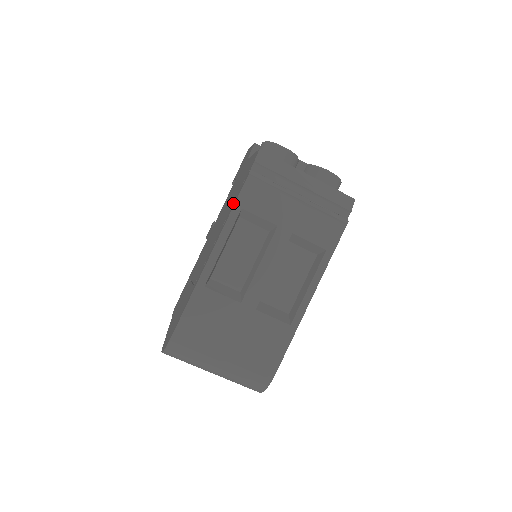
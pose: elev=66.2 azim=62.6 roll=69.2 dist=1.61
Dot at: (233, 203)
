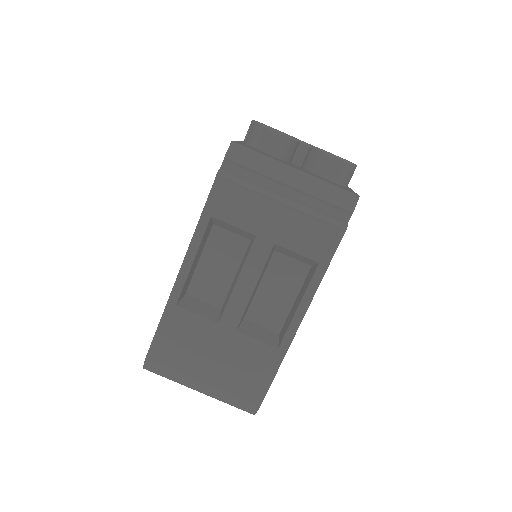
Dot at: occluded
